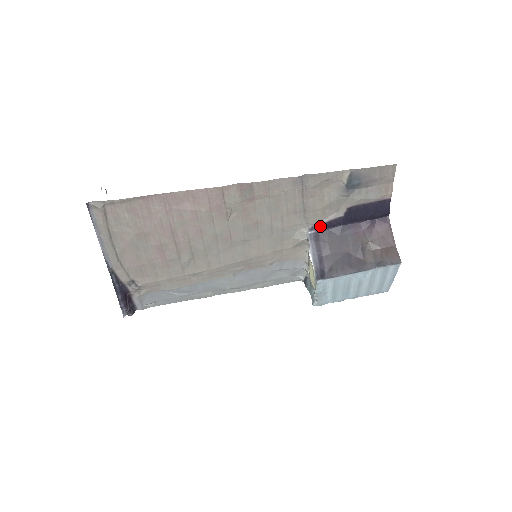
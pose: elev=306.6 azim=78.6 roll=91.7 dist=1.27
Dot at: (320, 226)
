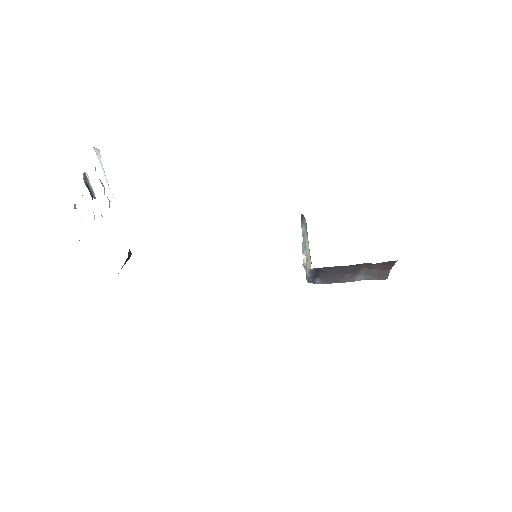
Dot at: occluded
